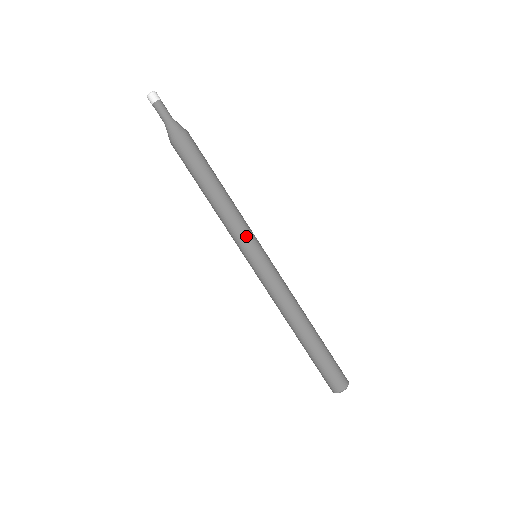
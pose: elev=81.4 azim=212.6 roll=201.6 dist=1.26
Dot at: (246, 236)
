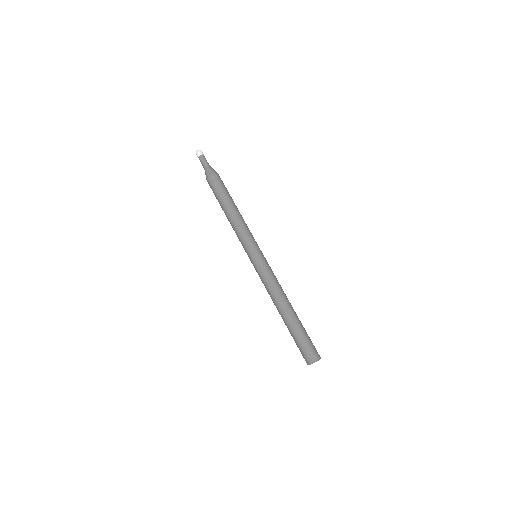
Dot at: (249, 240)
